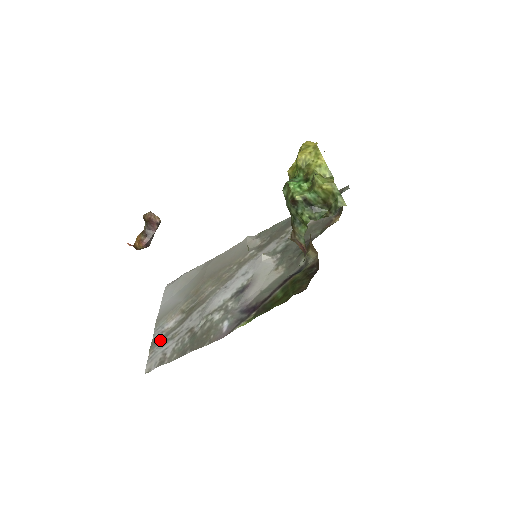
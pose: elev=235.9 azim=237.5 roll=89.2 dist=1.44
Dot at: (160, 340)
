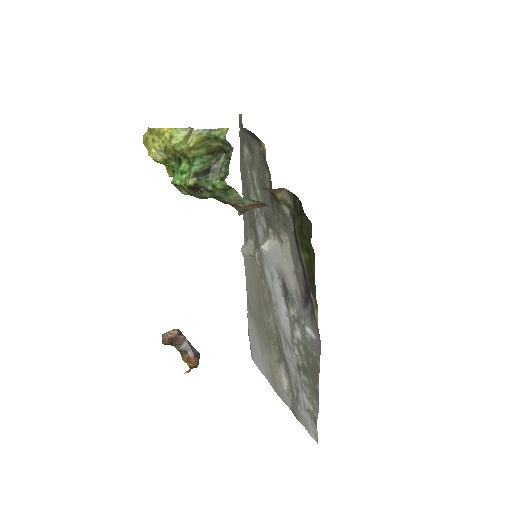
Dot at: (294, 403)
